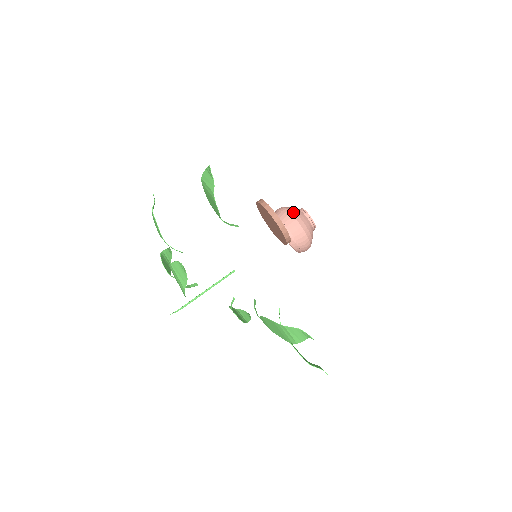
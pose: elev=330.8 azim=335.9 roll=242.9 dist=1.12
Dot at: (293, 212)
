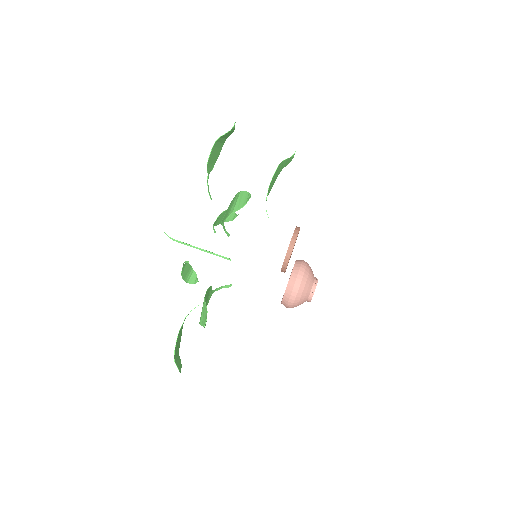
Dot at: occluded
